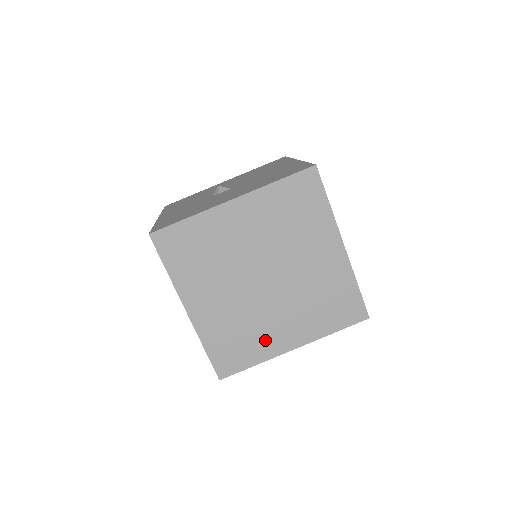
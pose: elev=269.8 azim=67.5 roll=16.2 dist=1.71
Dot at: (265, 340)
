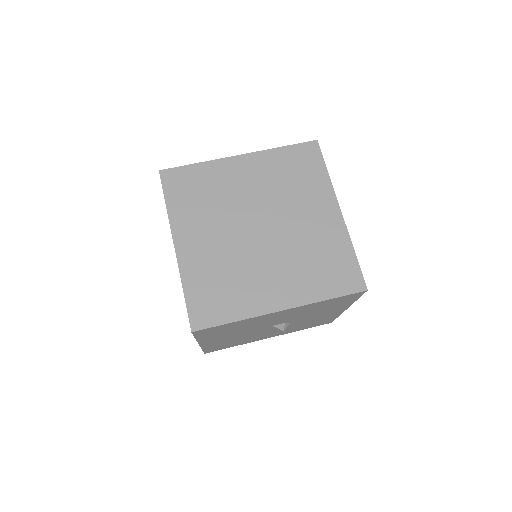
Dot at: (250, 293)
